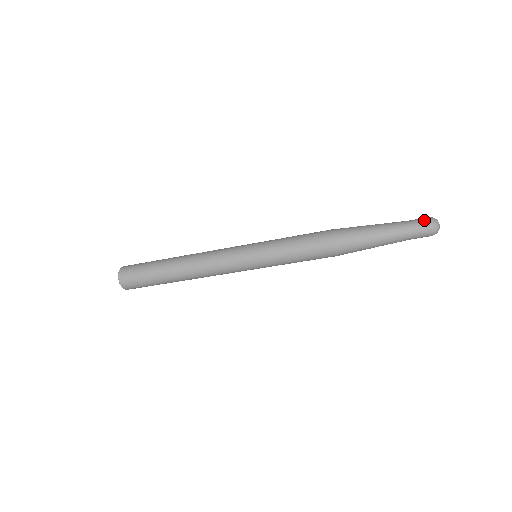
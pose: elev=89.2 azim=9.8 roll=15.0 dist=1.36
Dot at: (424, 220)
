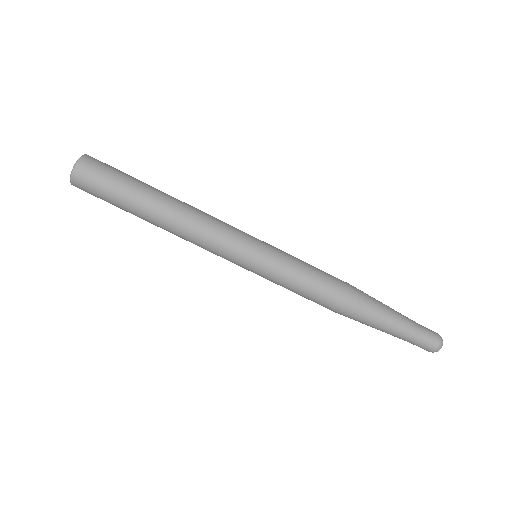
Dot at: (433, 331)
